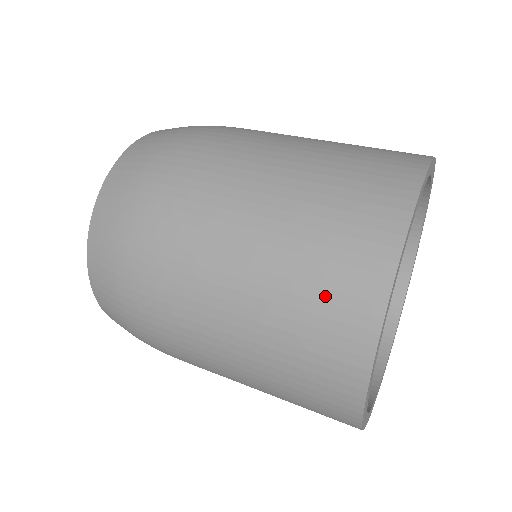
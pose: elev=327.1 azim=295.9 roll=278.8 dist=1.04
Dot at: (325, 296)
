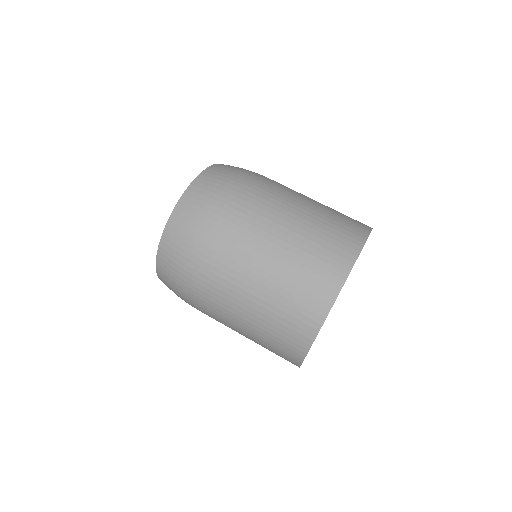
Dot at: (280, 342)
